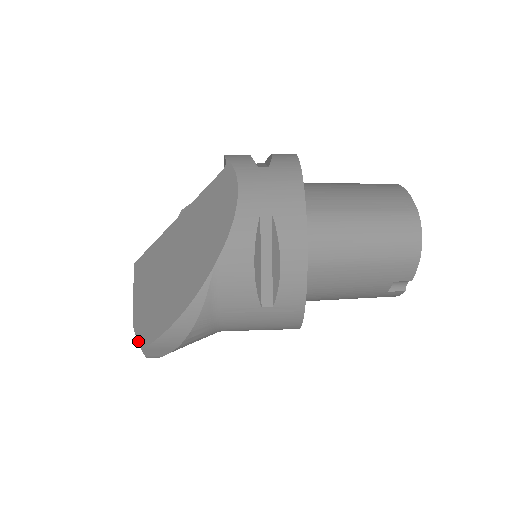
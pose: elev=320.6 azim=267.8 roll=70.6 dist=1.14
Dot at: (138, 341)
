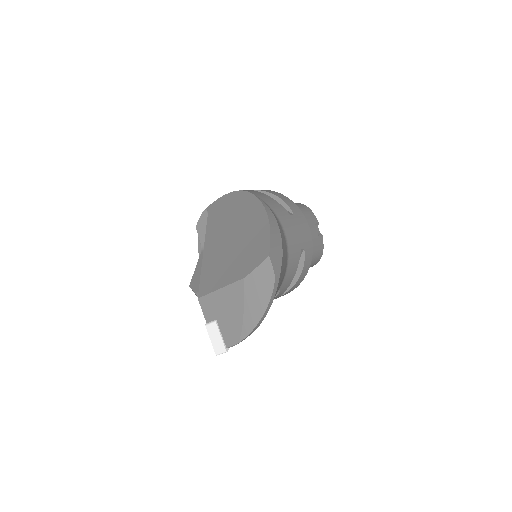
Dot at: (261, 262)
